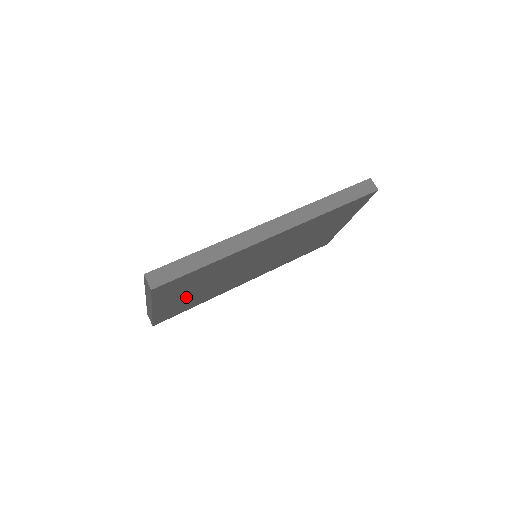
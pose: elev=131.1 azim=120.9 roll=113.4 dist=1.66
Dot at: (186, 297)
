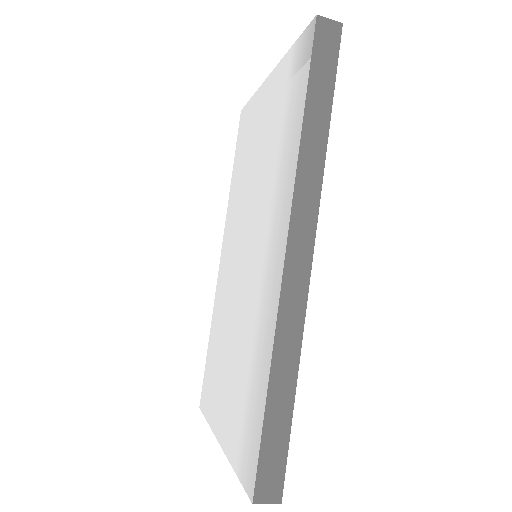
Dot at: occluded
